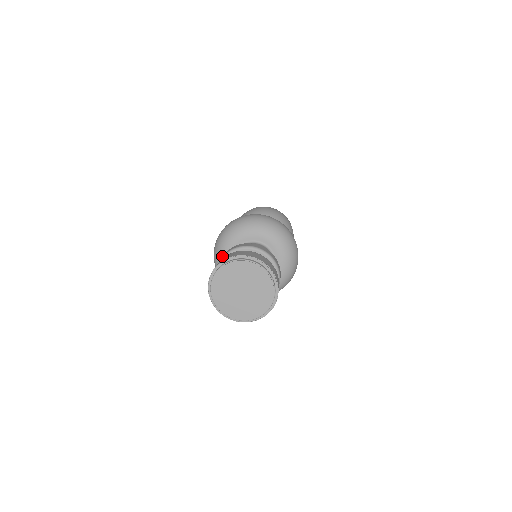
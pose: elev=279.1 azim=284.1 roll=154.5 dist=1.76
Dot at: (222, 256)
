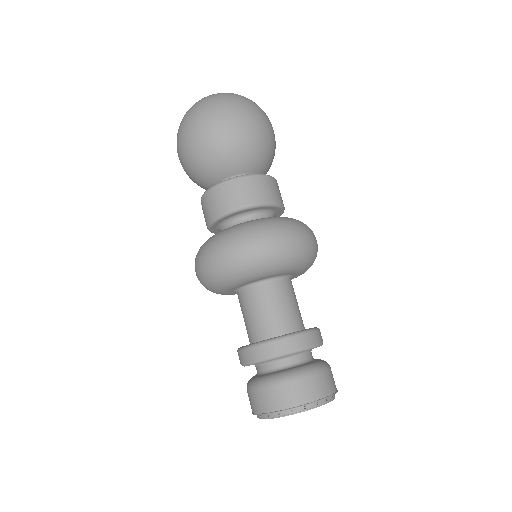
Dot at: (239, 357)
